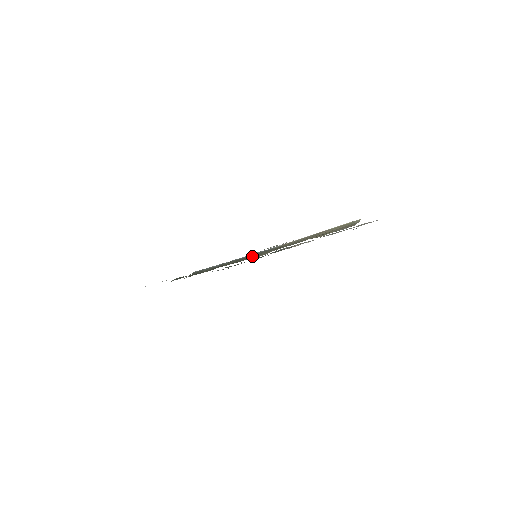
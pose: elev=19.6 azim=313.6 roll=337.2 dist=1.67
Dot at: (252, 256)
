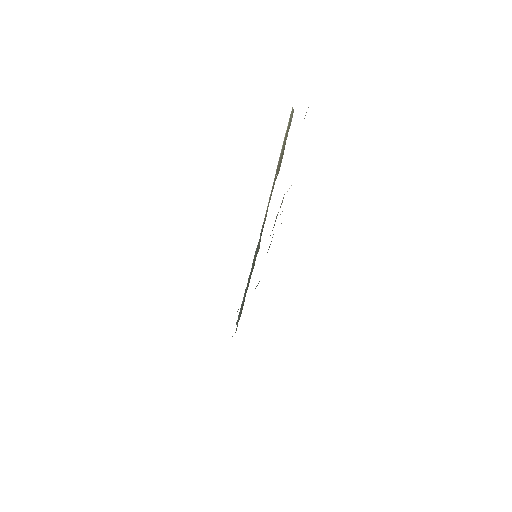
Dot at: (254, 259)
